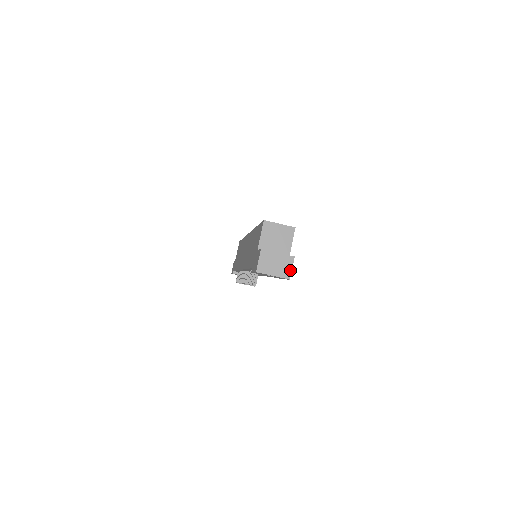
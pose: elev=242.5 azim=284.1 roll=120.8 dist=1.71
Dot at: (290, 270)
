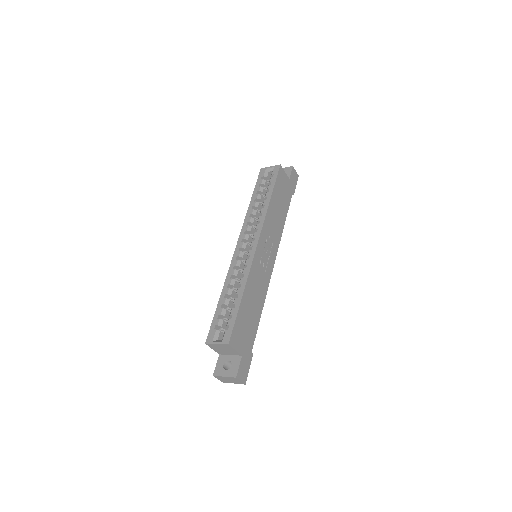
Dot at: (241, 382)
